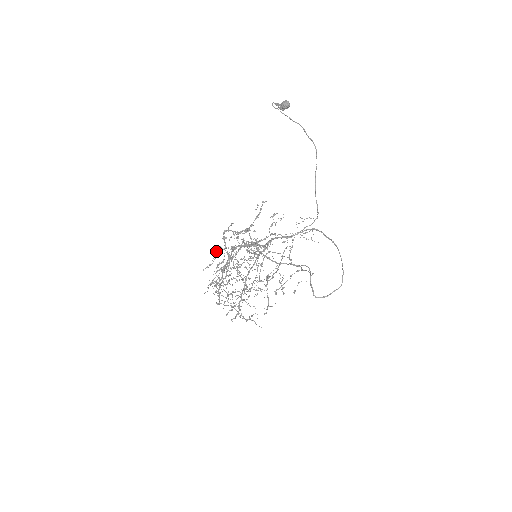
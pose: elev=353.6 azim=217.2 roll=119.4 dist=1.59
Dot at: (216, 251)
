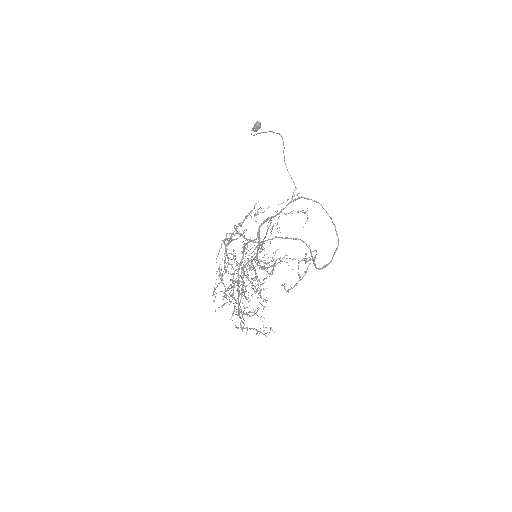
Dot at: occluded
